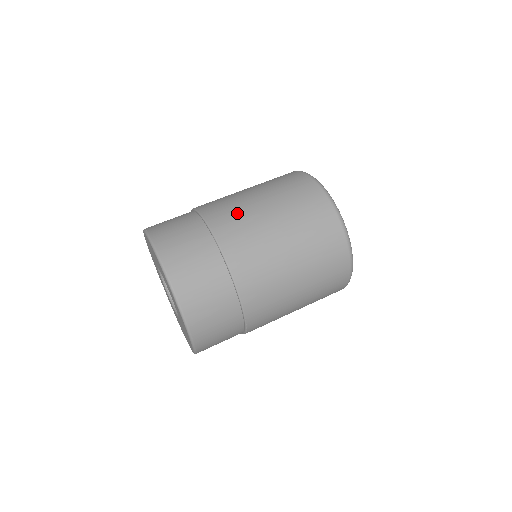
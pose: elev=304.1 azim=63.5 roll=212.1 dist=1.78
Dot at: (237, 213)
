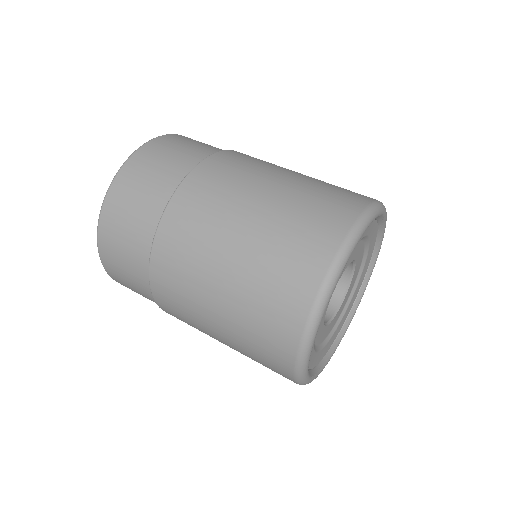
Dot at: (248, 166)
